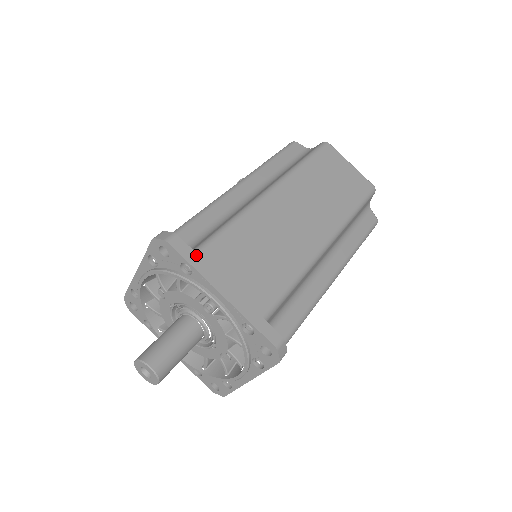
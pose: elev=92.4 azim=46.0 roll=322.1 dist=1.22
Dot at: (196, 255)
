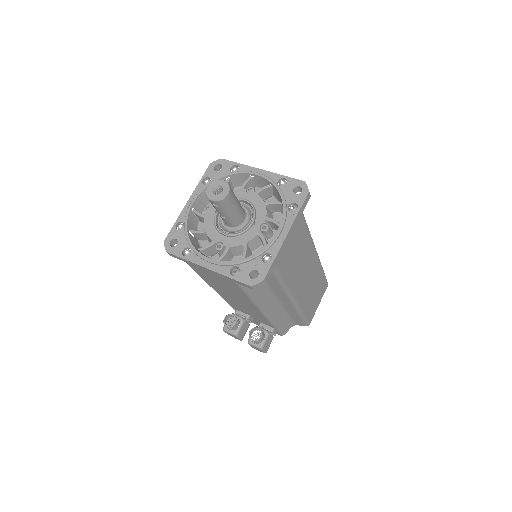
Dot at: occluded
